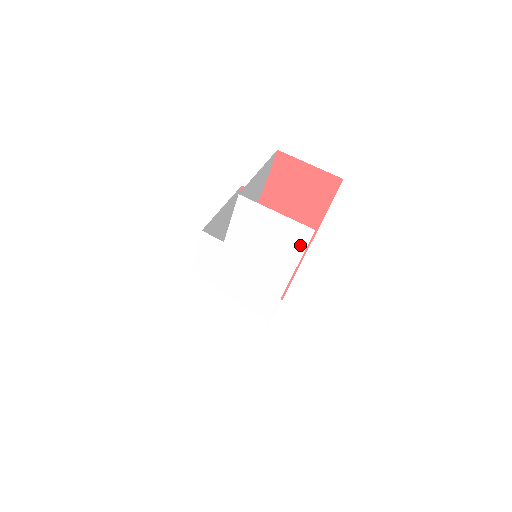
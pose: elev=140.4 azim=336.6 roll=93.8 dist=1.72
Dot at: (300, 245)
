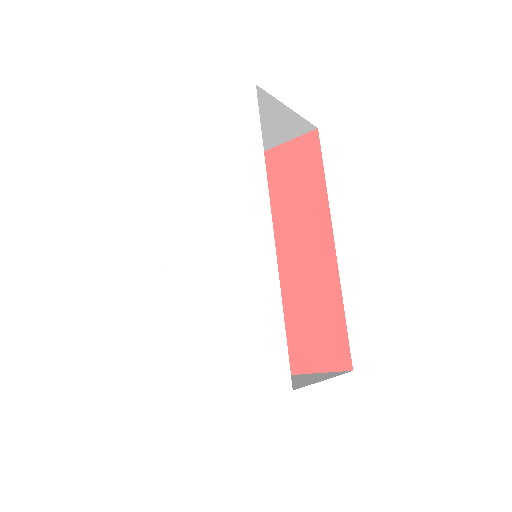
Dot at: (252, 119)
